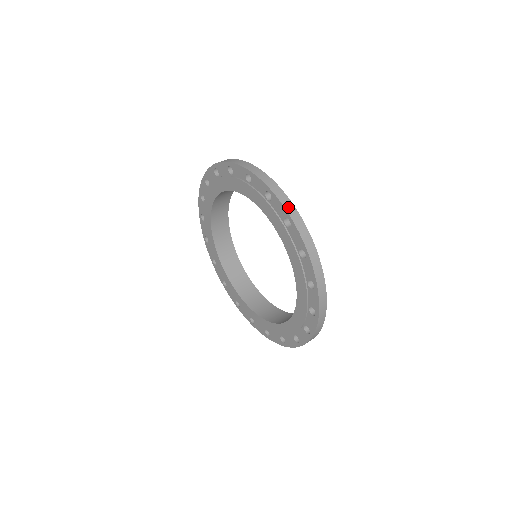
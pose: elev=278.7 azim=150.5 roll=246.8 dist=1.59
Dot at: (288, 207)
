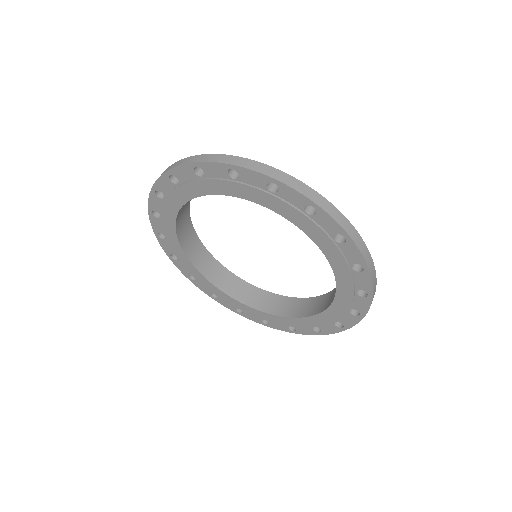
Dot at: (263, 170)
